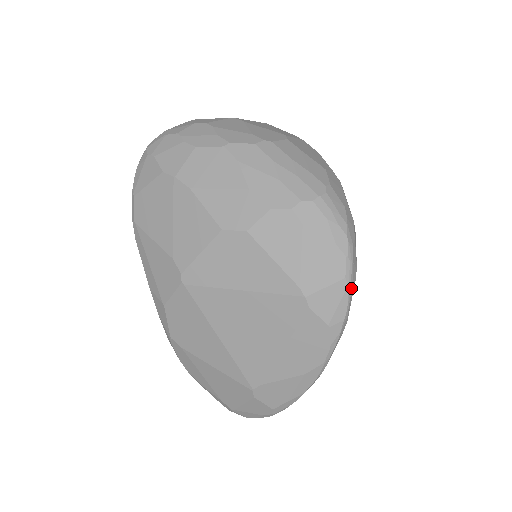
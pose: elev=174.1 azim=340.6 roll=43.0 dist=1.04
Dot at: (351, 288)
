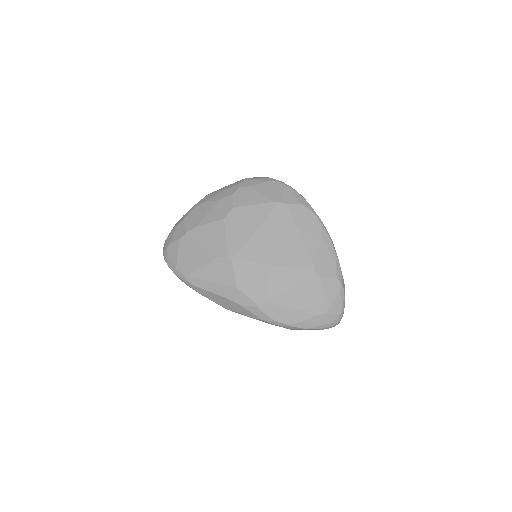
Dot at: (292, 188)
